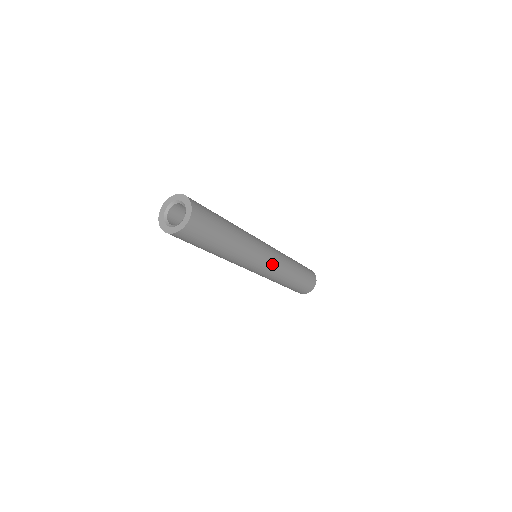
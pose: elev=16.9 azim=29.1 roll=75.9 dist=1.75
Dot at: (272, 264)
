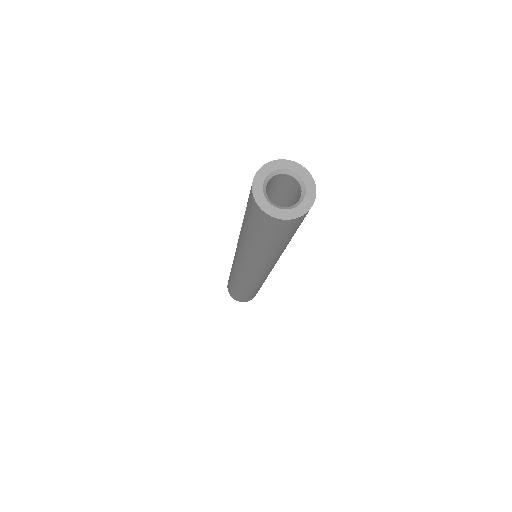
Dot at: occluded
